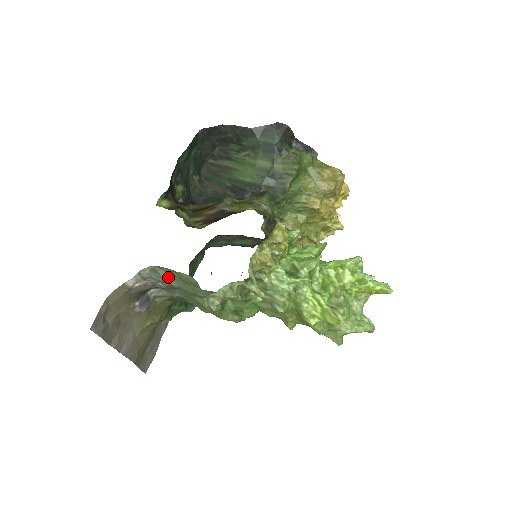
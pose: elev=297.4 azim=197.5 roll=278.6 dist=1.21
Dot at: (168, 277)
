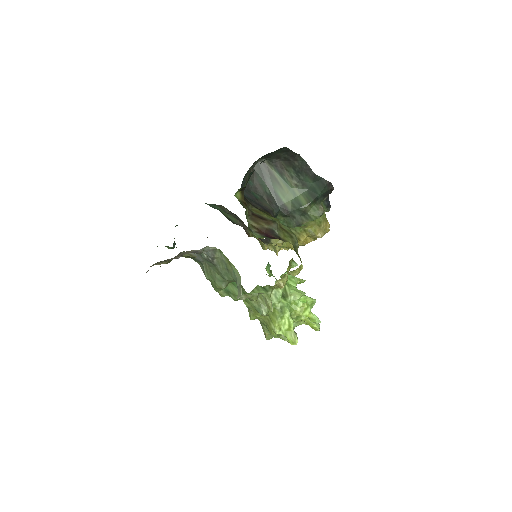
Dot at: (218, 258)
